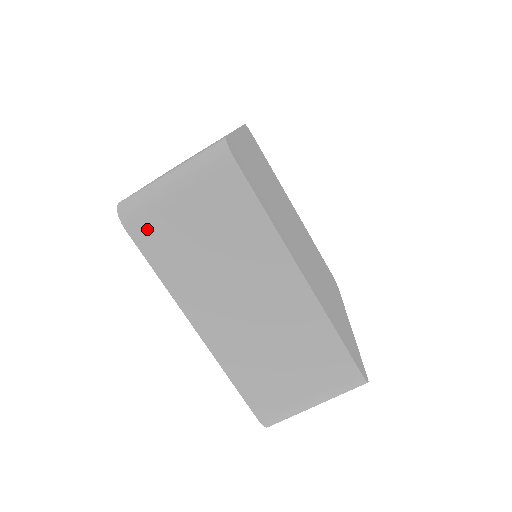
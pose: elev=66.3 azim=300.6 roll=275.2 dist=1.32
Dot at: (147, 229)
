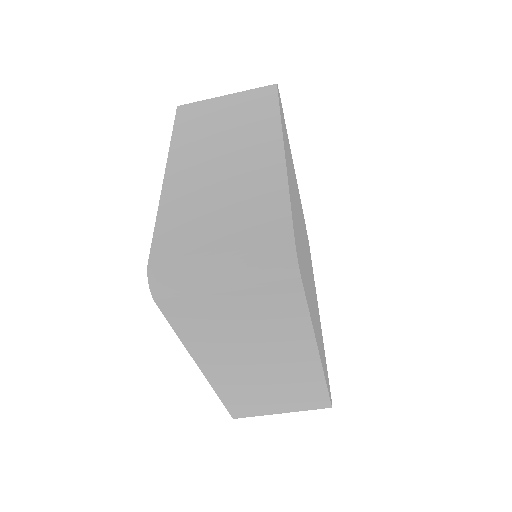
Dot at: (180, 306)
